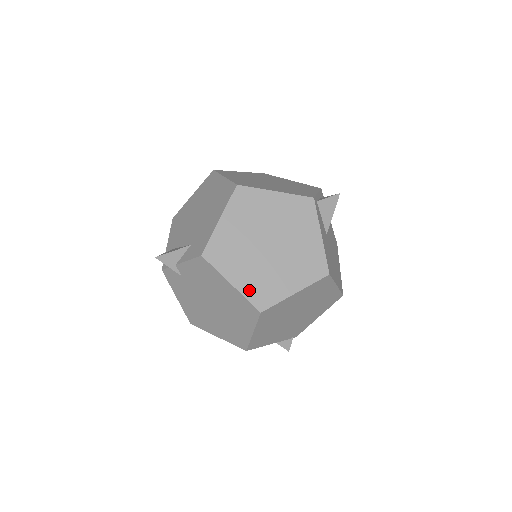
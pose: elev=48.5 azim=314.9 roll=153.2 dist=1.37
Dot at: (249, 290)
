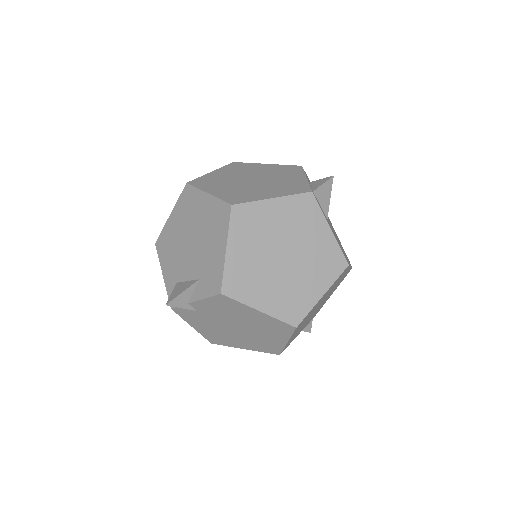
Dot at: (278, 310)
